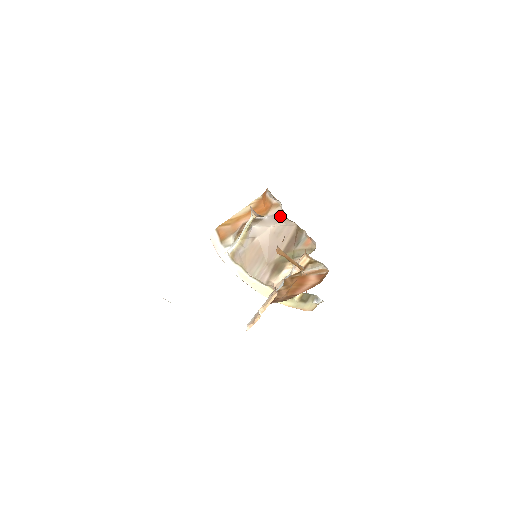
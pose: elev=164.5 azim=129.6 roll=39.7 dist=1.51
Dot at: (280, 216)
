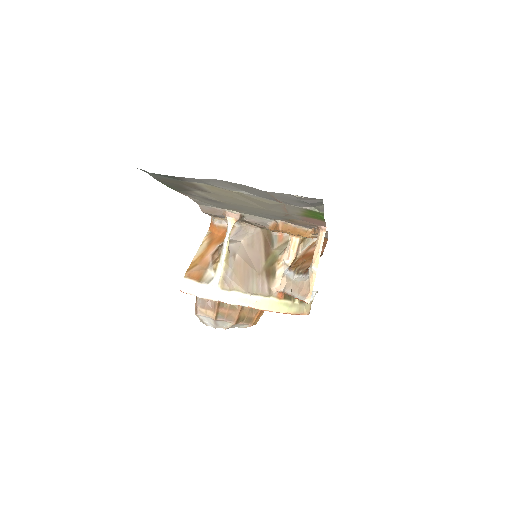
Dot at: (243, 230)
